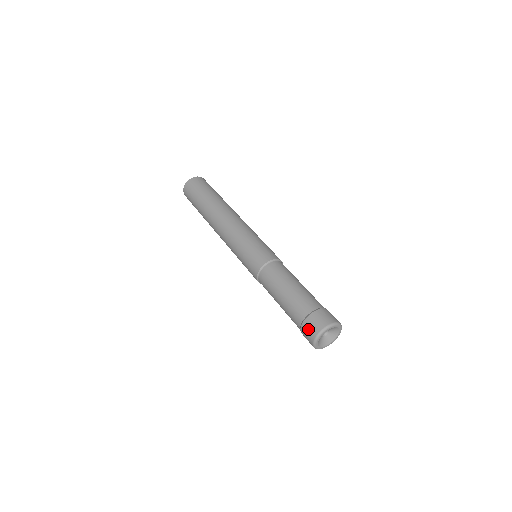
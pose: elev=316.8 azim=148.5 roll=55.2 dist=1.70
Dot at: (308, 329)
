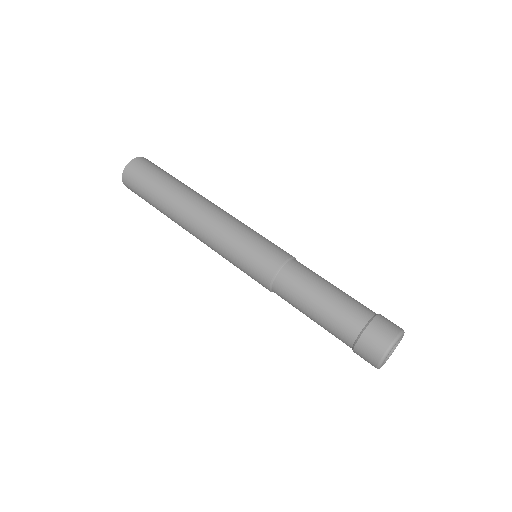
Dot at: (377, 336)
